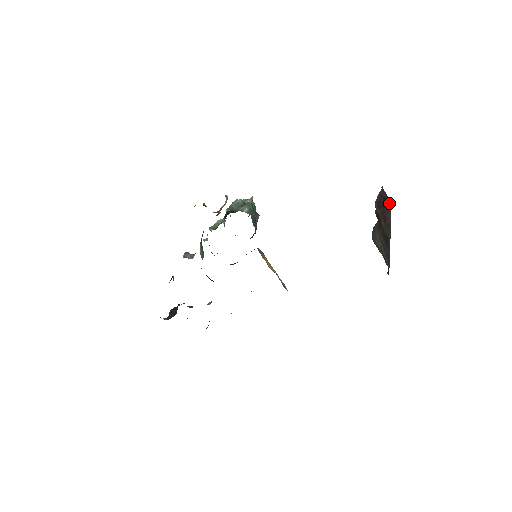
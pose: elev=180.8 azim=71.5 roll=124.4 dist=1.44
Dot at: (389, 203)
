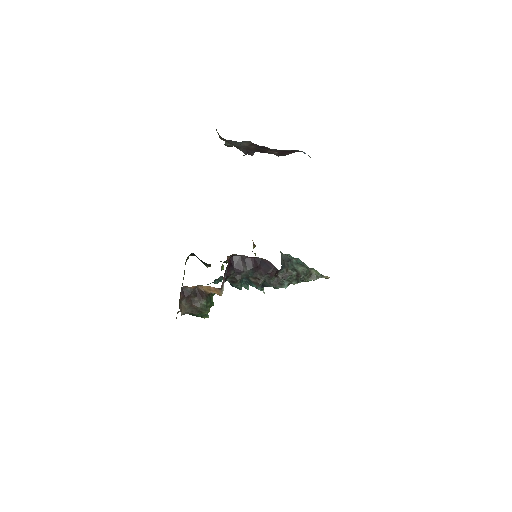
Dot at: occluded
